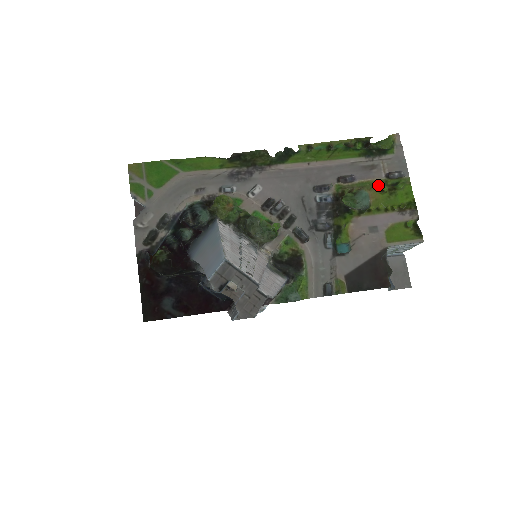
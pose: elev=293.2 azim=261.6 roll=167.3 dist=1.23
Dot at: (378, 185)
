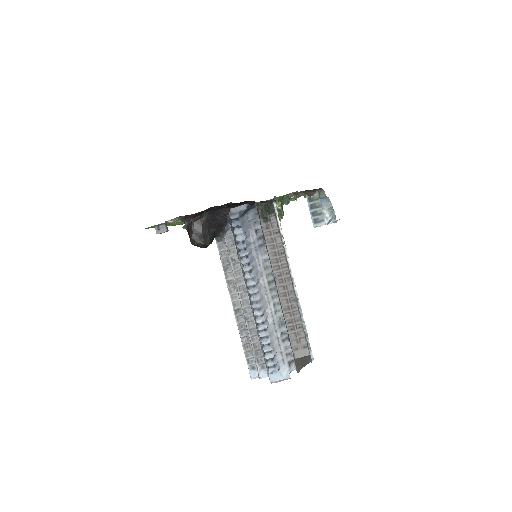
Dot at: occluded
